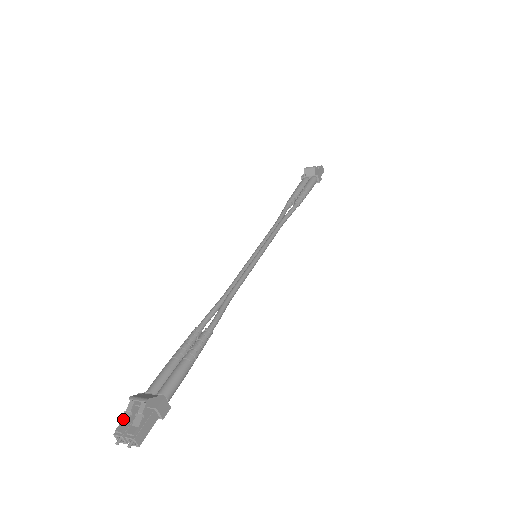
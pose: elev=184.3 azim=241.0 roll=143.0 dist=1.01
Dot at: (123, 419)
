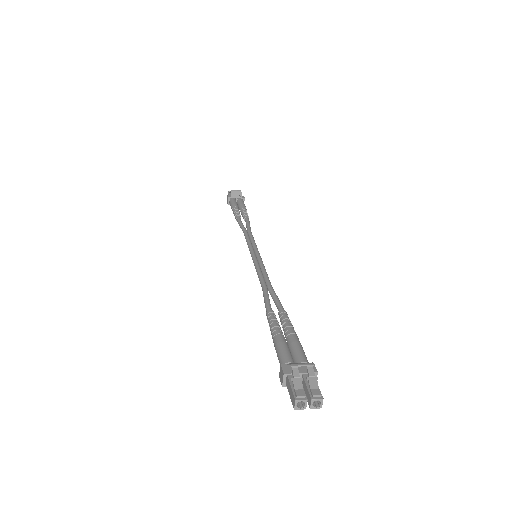
Dot at: (296, 385)
